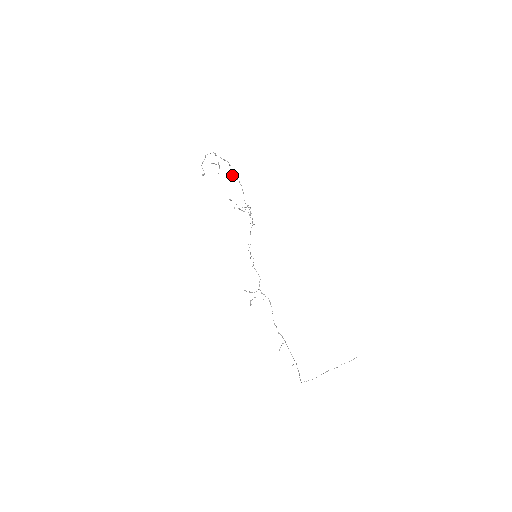
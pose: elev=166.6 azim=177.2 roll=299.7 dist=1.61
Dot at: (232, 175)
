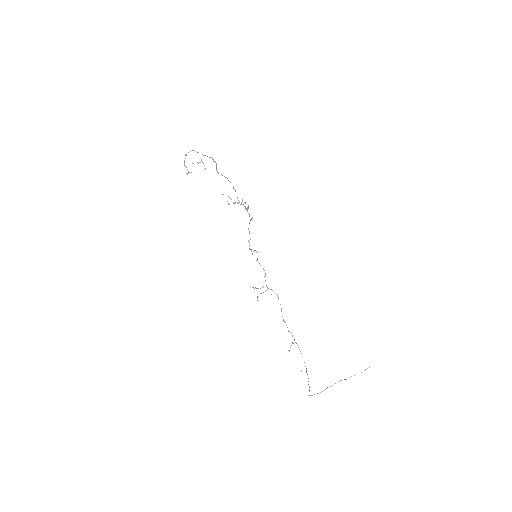
Dot at: (218, 173)
